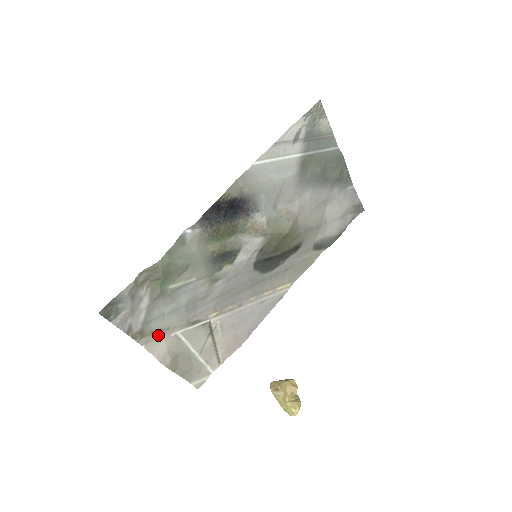
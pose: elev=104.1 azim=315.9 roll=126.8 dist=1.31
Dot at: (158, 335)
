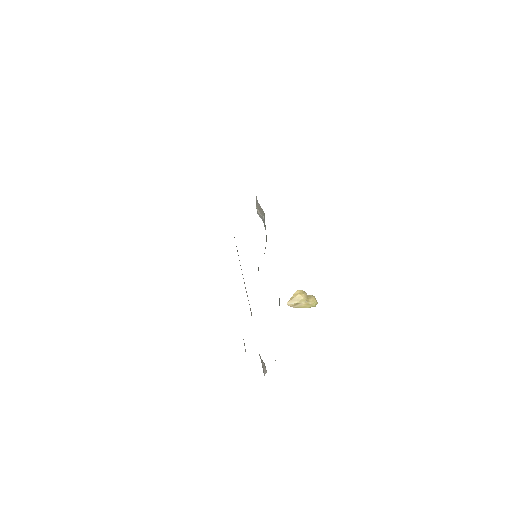
Dot at: occluded
